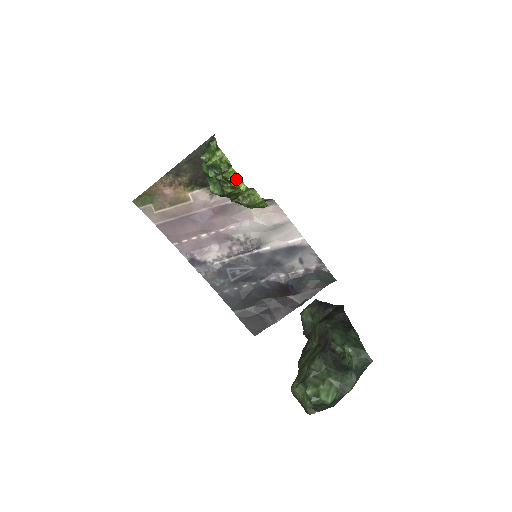
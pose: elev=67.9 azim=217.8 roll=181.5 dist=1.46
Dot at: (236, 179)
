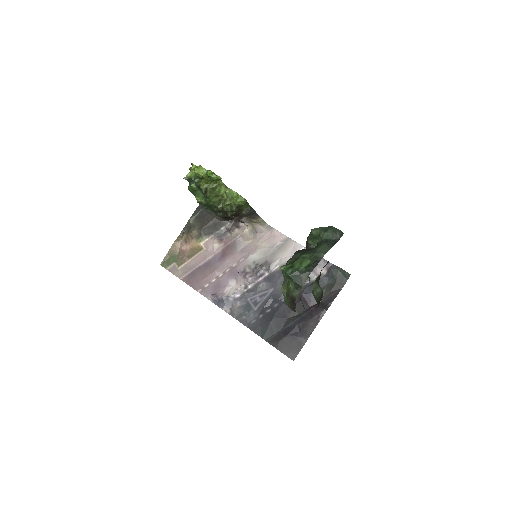
Dot at: (206, 174)
